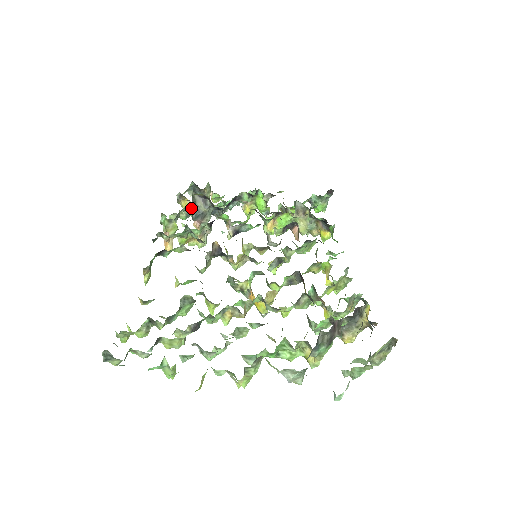
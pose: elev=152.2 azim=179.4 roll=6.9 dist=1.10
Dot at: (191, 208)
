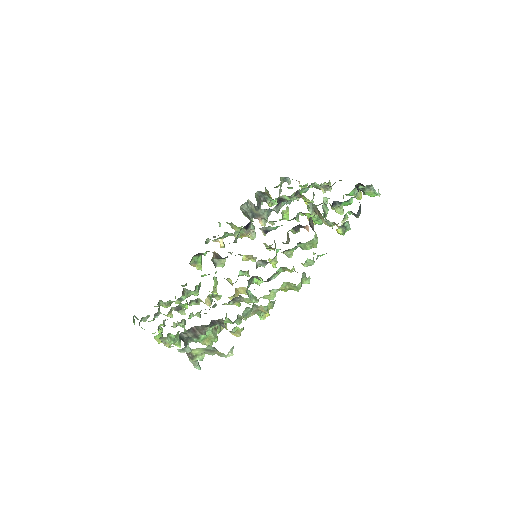
Dot at: (268, 203)
